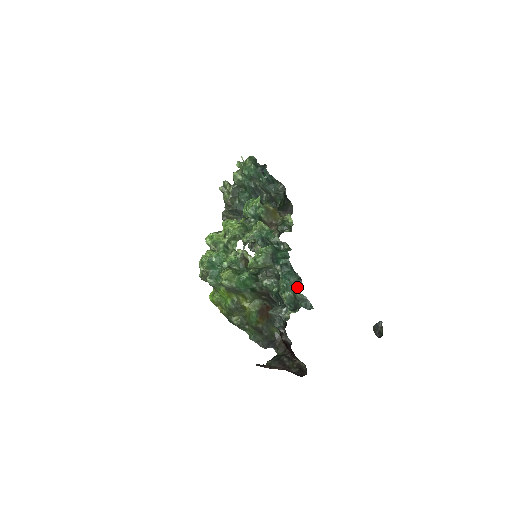
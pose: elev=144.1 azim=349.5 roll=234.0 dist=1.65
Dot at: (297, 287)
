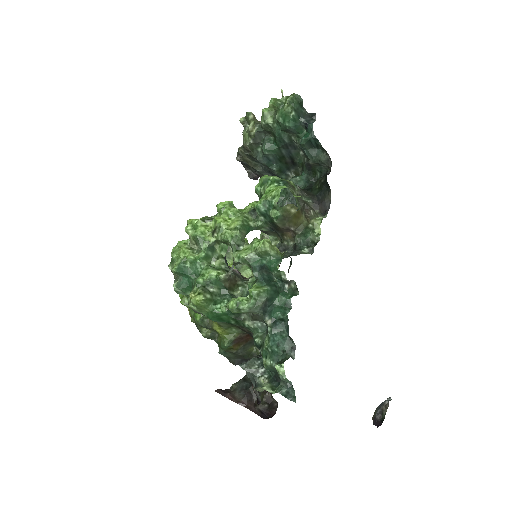
Dot at: (283, 367)
